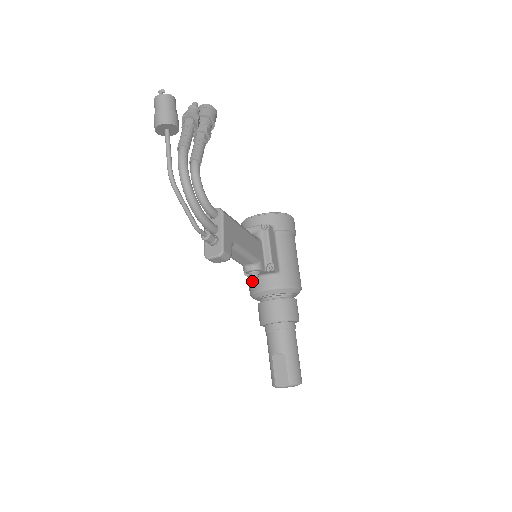
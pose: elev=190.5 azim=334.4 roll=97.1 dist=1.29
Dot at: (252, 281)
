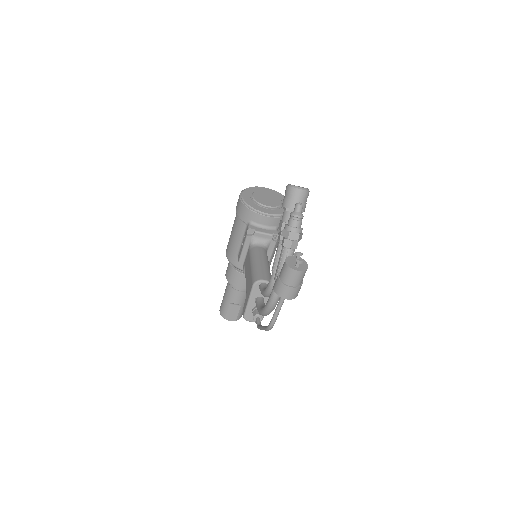
Dot at: occluded
